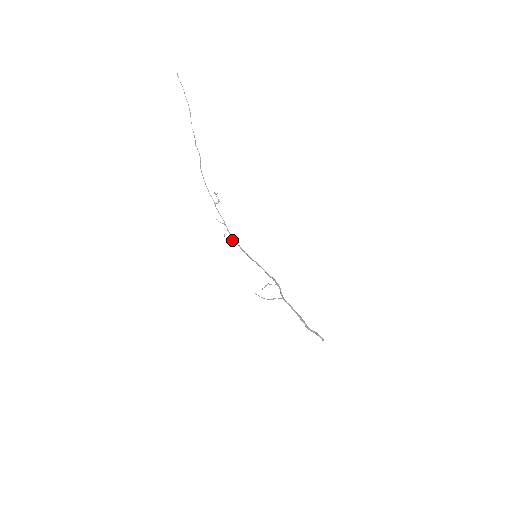
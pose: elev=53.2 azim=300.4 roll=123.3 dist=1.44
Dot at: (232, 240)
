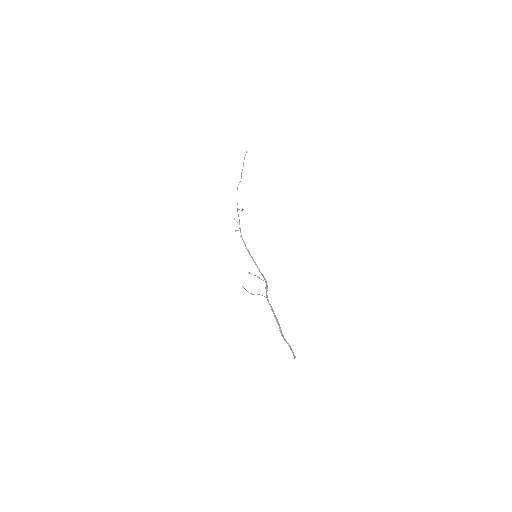
Dot at: occluded
